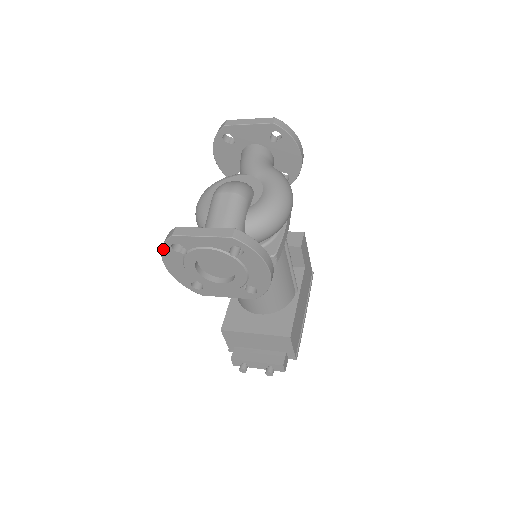
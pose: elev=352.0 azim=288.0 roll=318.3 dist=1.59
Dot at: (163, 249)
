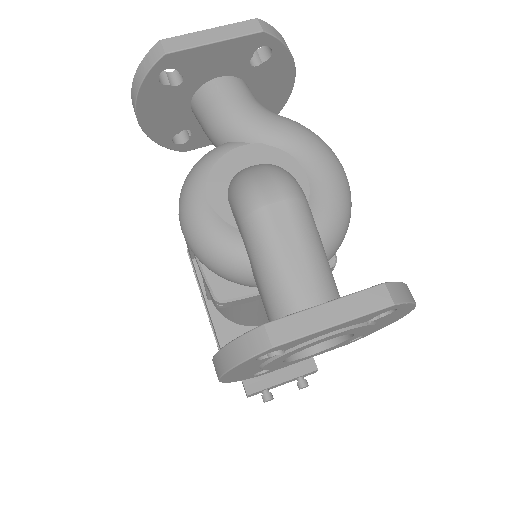
Dot at: (234, 368)
